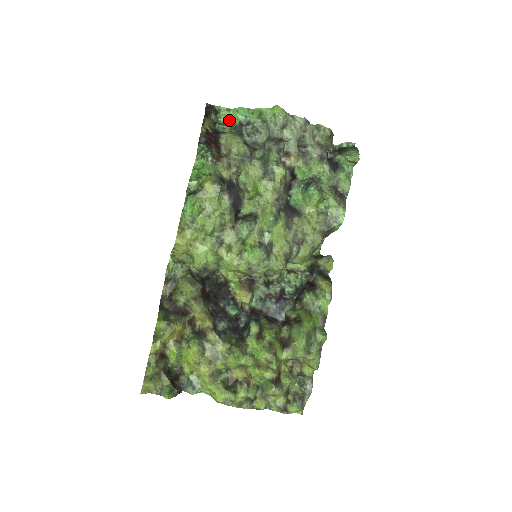
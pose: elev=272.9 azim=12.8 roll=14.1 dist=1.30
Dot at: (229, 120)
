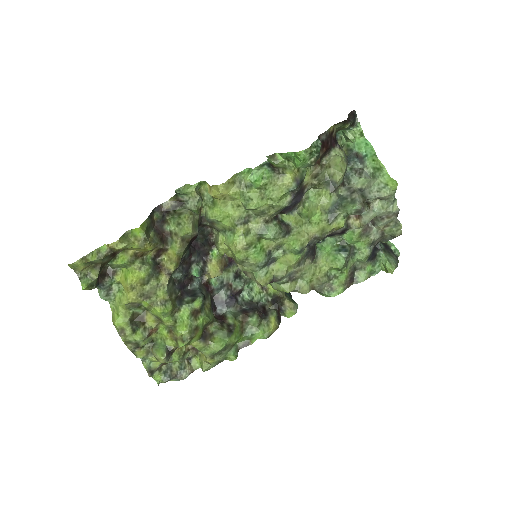
Dot at: (353, 140)
